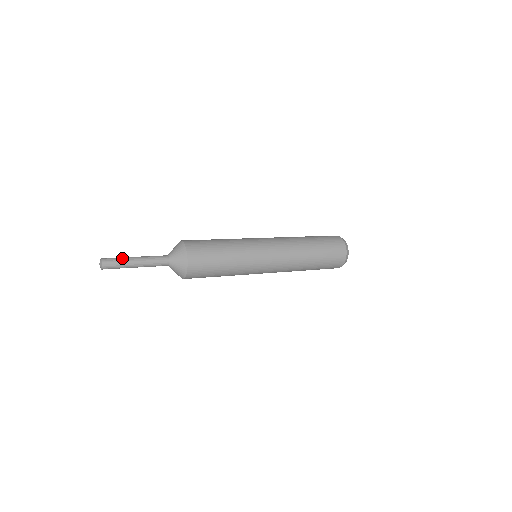
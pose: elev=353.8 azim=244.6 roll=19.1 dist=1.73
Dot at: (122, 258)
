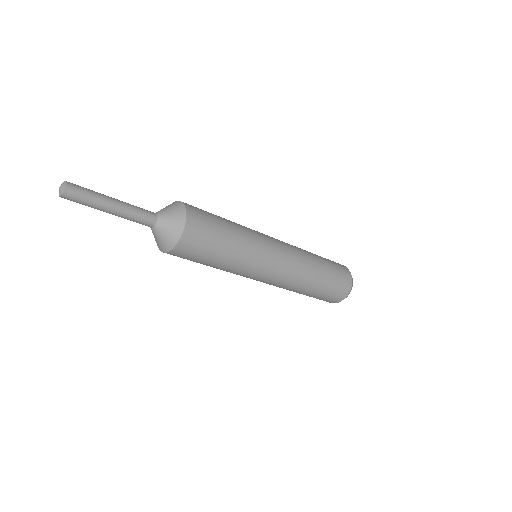
Dot at: (94, 191)
